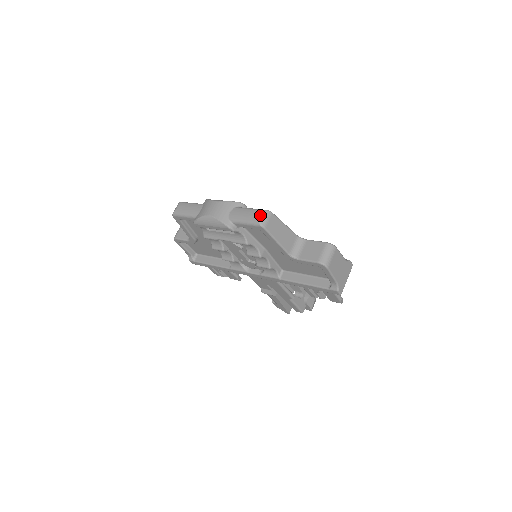
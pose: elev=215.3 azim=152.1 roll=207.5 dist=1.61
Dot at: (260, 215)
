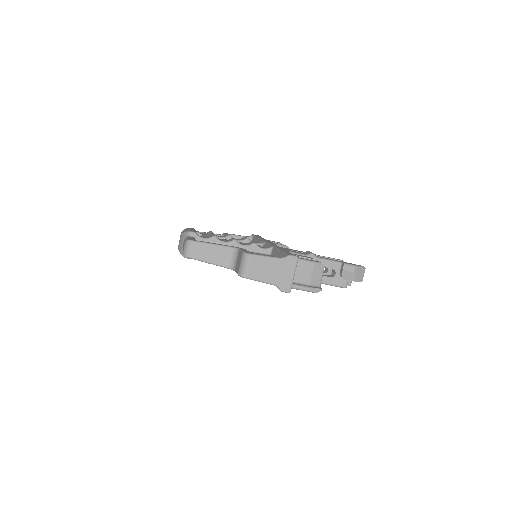
Dot at: (184, 247)
